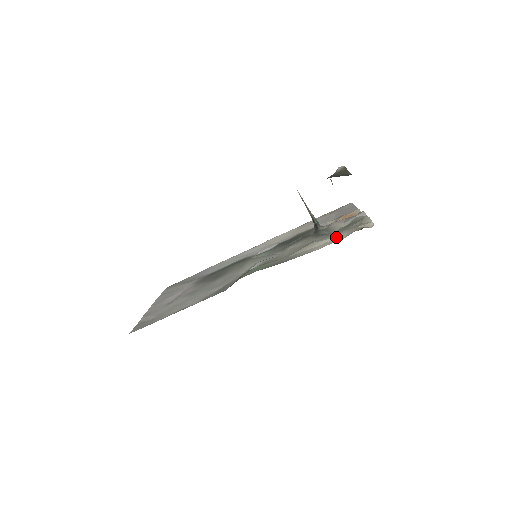
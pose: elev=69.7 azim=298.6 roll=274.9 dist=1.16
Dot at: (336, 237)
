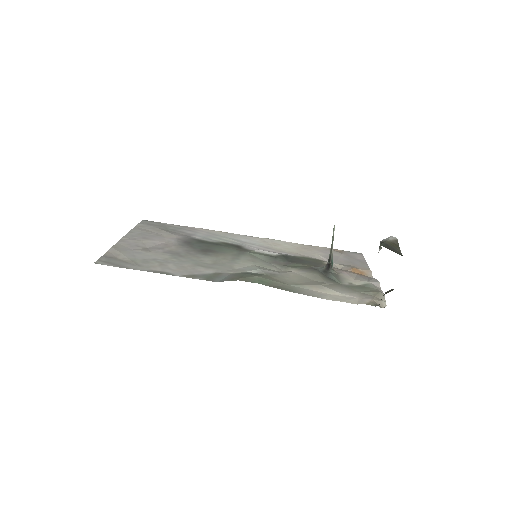
Dot at: (347, 296)
